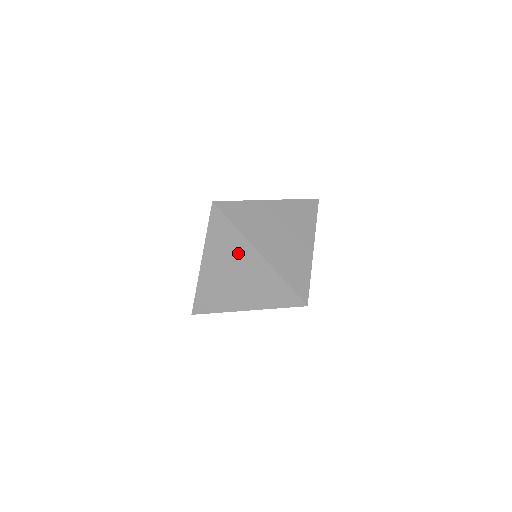
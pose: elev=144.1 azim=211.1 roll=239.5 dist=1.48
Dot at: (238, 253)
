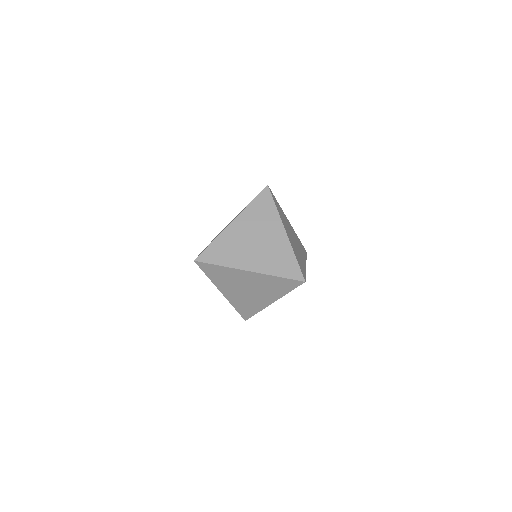
Dot at: (268, 225)
